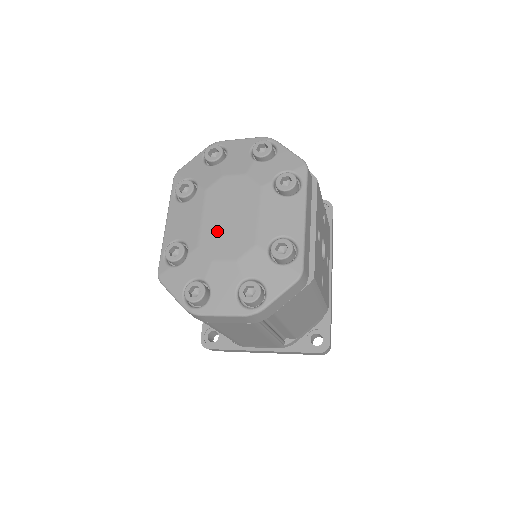
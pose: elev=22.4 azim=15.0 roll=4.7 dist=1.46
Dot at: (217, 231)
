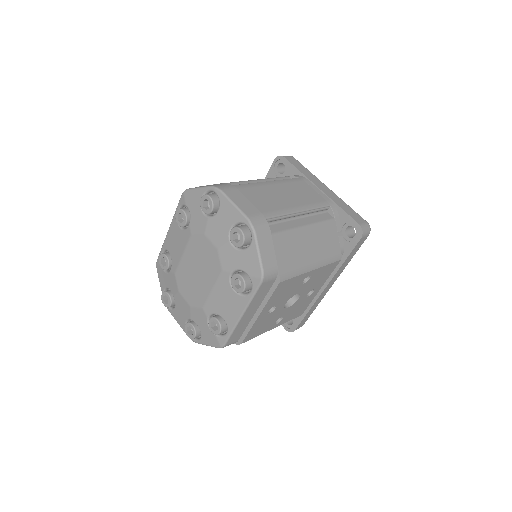
Dot at: (187, 275)
